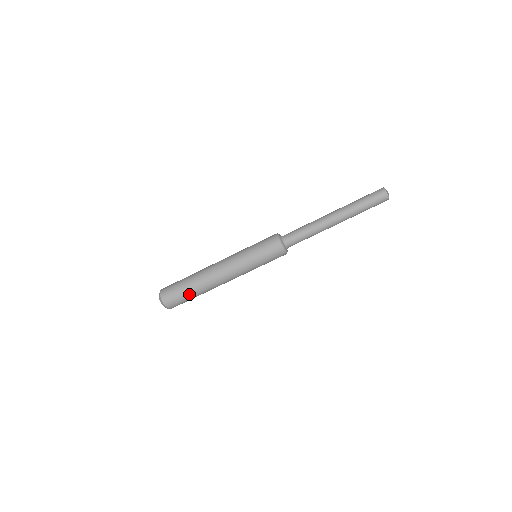
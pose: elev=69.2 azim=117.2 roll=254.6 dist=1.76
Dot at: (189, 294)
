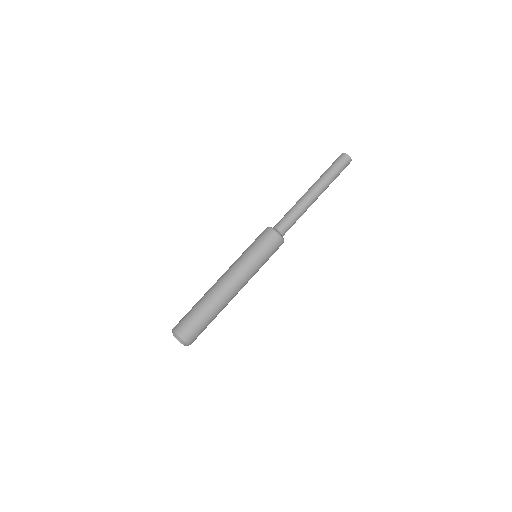
Dot at: (197, 311)
